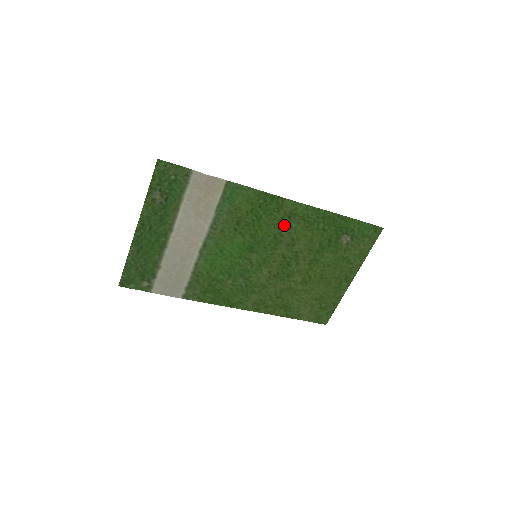
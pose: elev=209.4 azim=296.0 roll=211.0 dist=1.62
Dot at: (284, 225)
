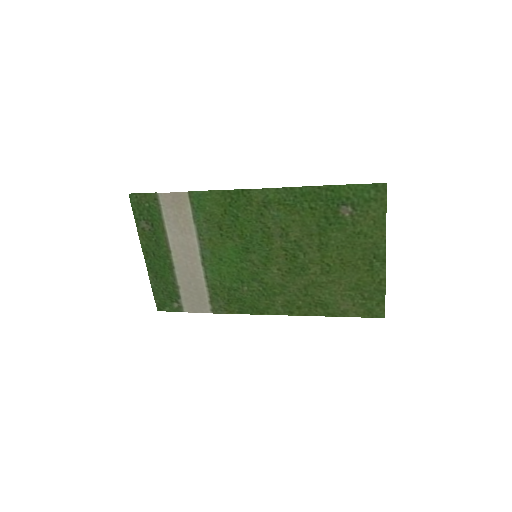
Dot at: (265, 216)
